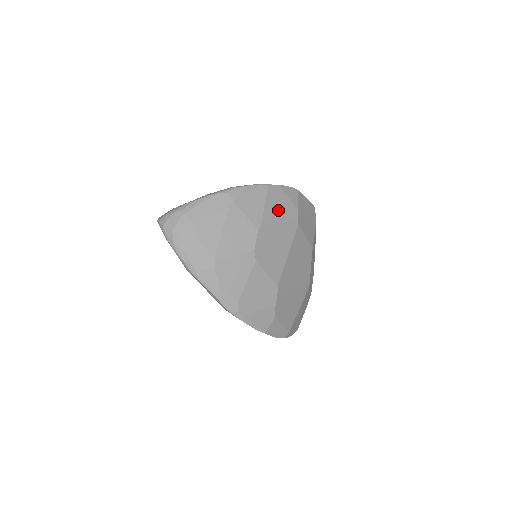
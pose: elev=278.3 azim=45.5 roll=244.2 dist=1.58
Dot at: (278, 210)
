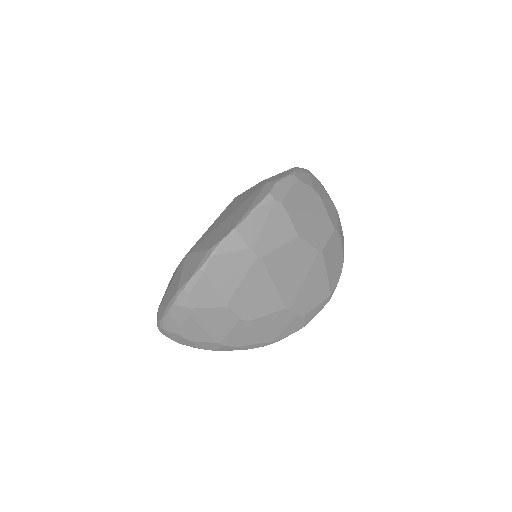
Dot at: (231, 273)
